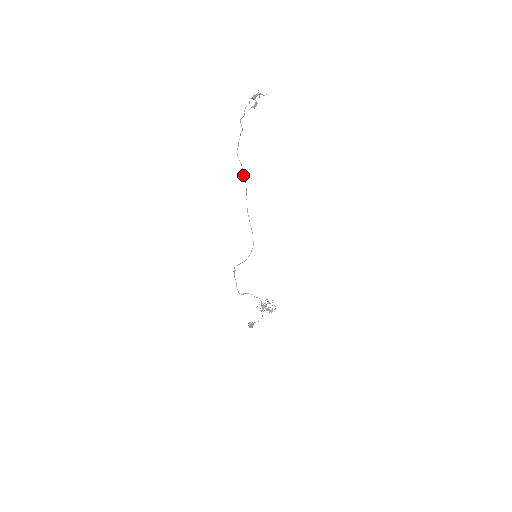
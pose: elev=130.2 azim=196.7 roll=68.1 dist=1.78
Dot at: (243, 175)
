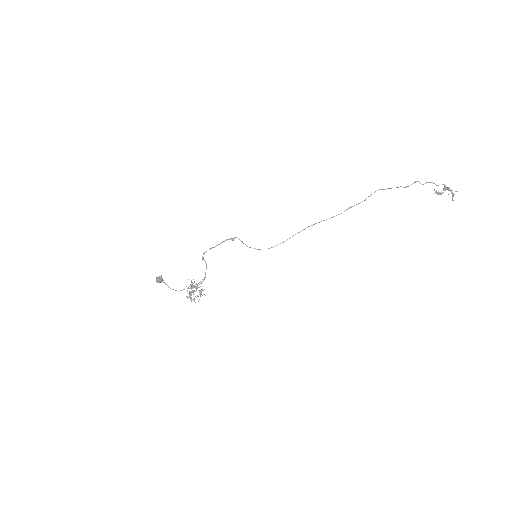
Dot at: (352, 206)
